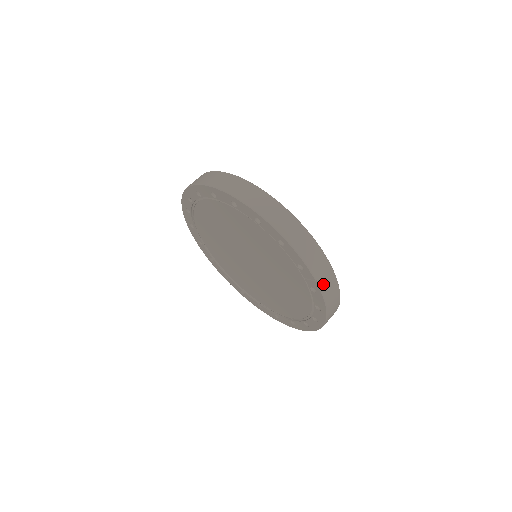
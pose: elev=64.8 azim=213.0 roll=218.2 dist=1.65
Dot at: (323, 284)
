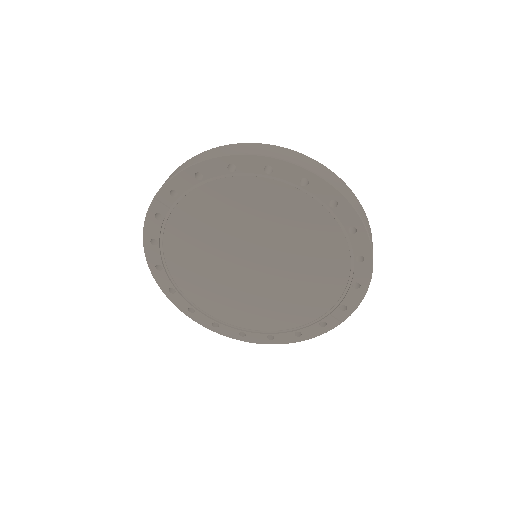
Dot at: occluded
